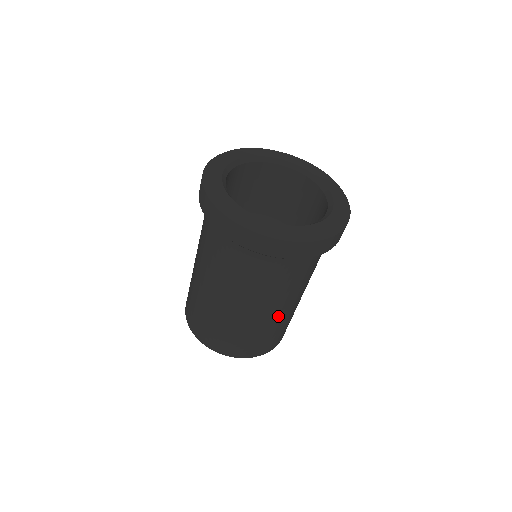
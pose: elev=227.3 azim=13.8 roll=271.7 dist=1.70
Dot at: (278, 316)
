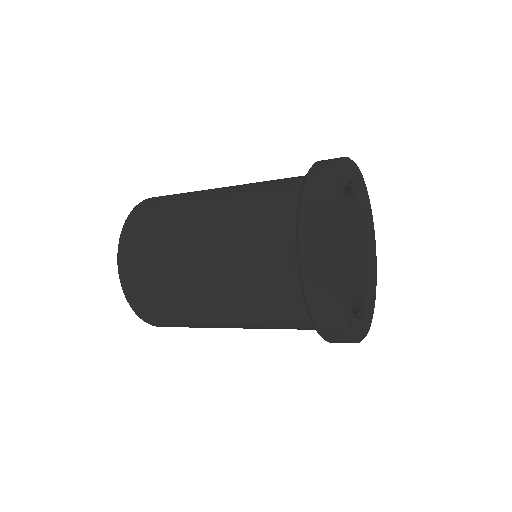
Dot at: occluded
